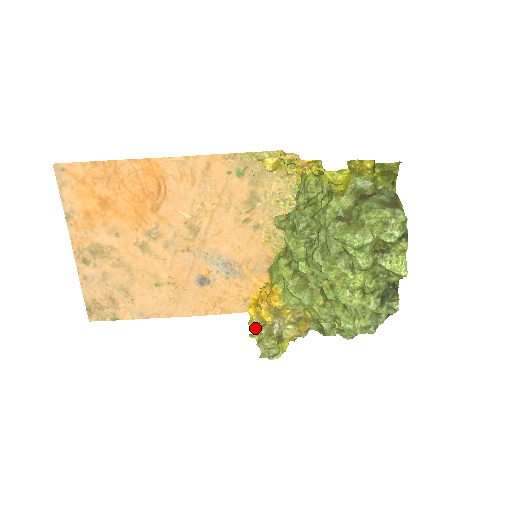
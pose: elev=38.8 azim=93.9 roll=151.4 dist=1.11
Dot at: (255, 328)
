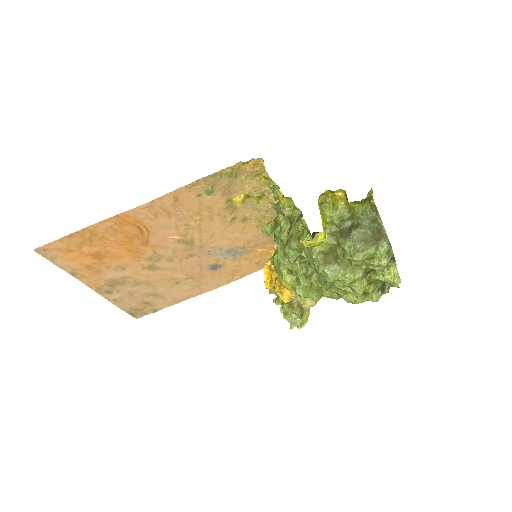
Dot at: (276, 297)
